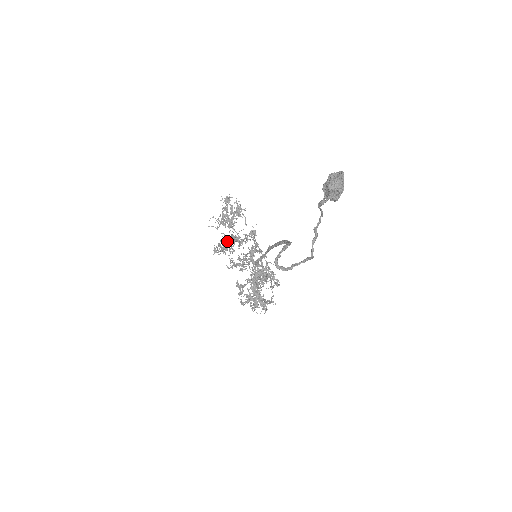
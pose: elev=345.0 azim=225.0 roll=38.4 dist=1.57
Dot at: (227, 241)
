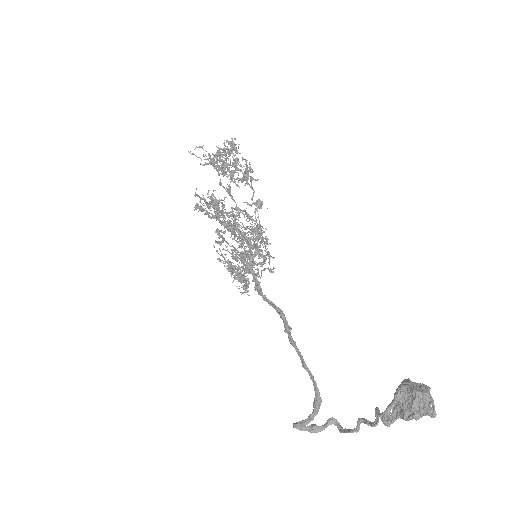
Dot at: (219, 213)
